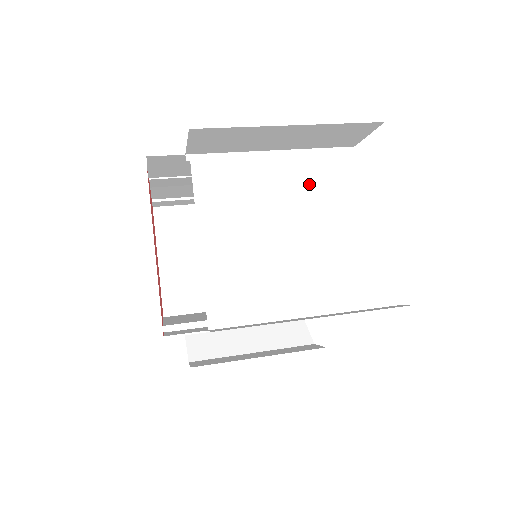
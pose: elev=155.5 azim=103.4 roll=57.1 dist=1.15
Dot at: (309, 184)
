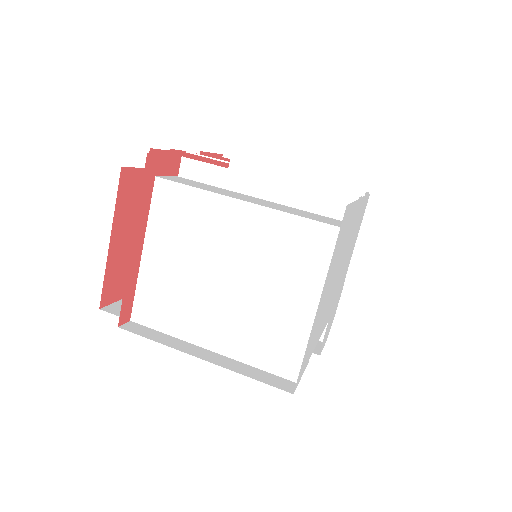
Dot at: (254, 235)
